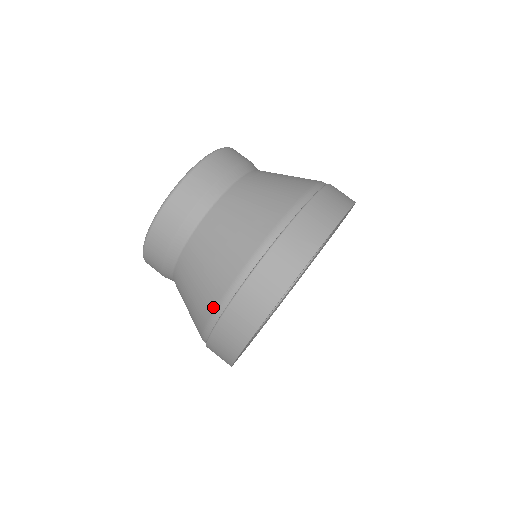
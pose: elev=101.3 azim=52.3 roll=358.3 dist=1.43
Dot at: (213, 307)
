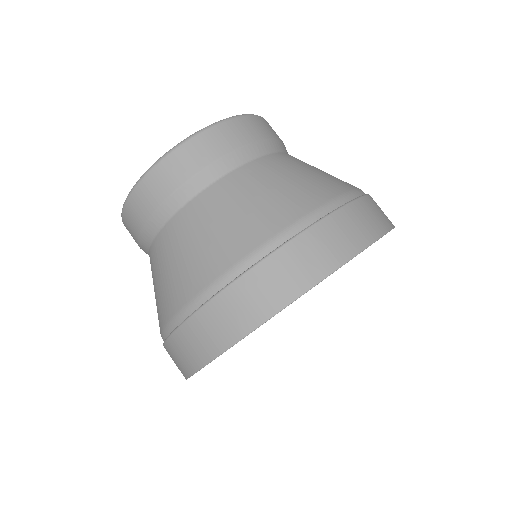
Dot at: (193, 293)
